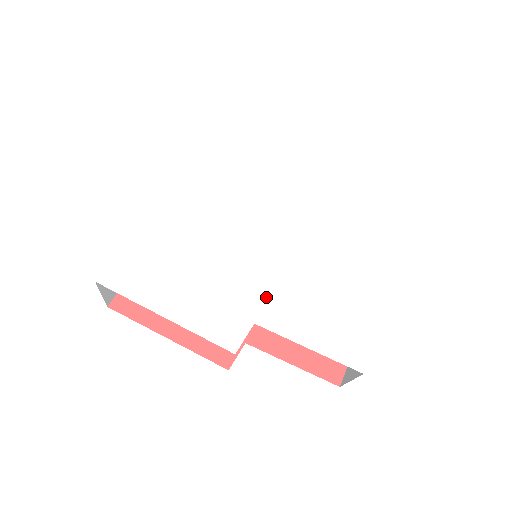
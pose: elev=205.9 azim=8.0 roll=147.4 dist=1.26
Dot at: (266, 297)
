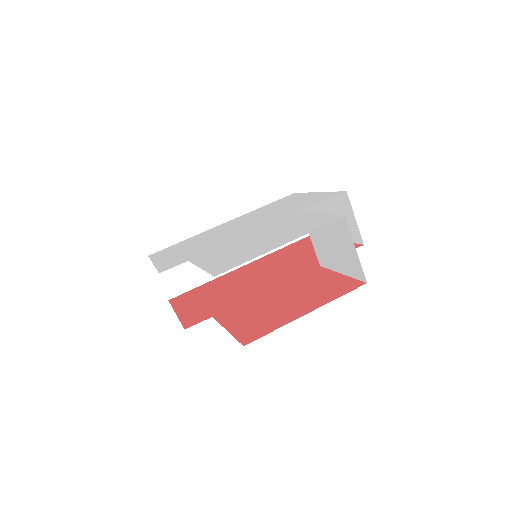
Dot at: (212, 250)
